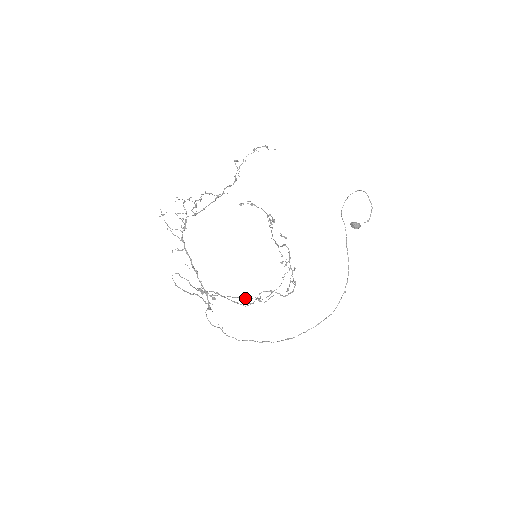
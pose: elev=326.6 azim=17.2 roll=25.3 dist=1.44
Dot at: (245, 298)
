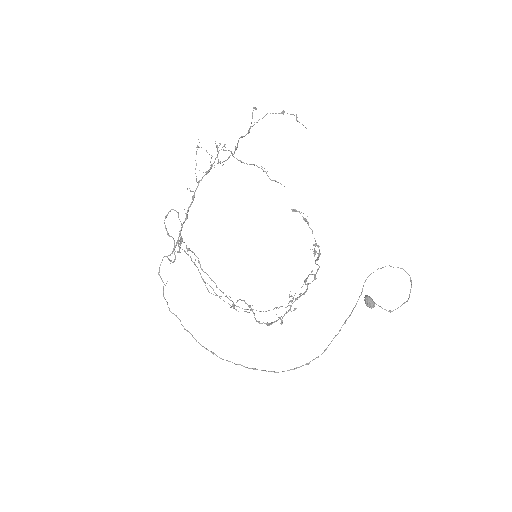
Dot at: occluded
